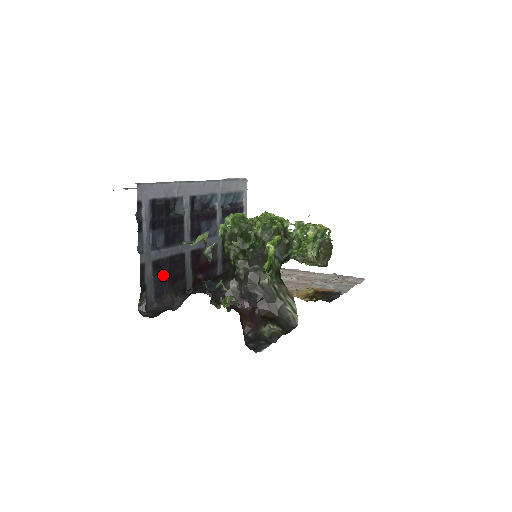
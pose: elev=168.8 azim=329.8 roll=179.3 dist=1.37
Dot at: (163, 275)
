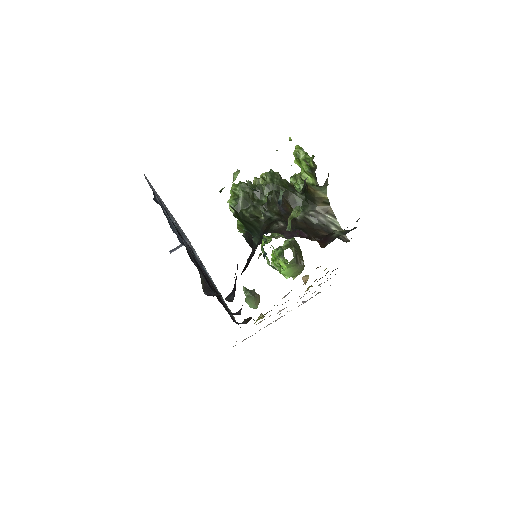
Dot at: occluded
